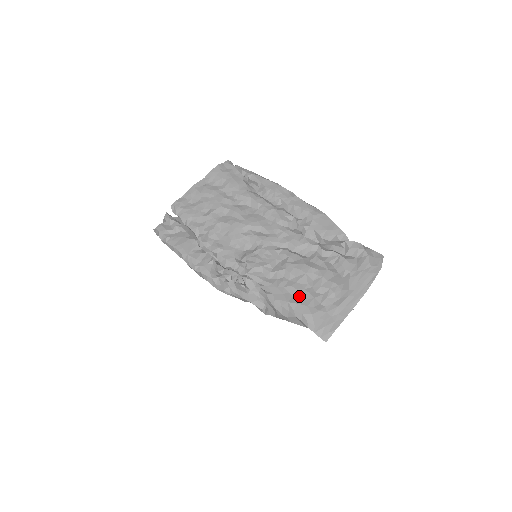
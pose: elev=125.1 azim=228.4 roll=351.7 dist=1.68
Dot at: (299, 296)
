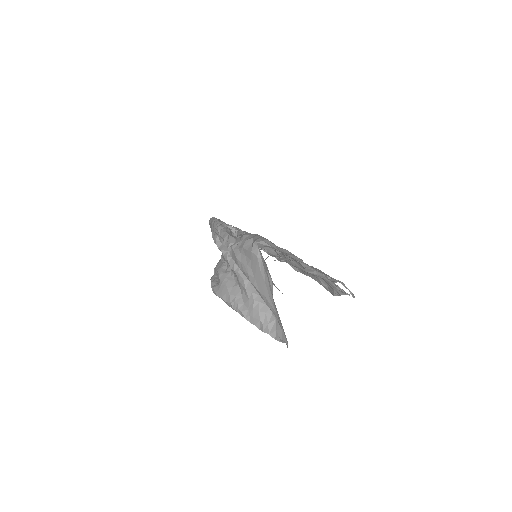
Dot at: occluded
